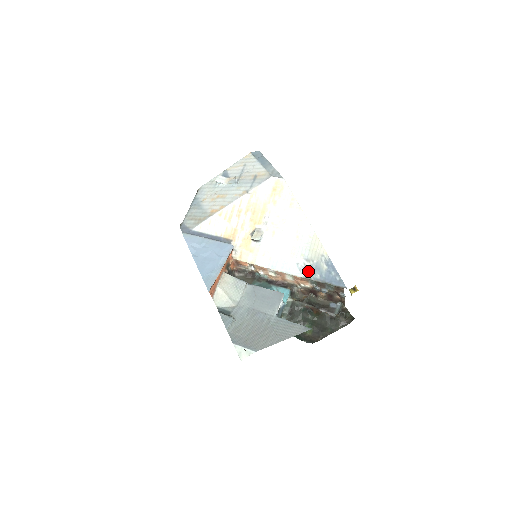
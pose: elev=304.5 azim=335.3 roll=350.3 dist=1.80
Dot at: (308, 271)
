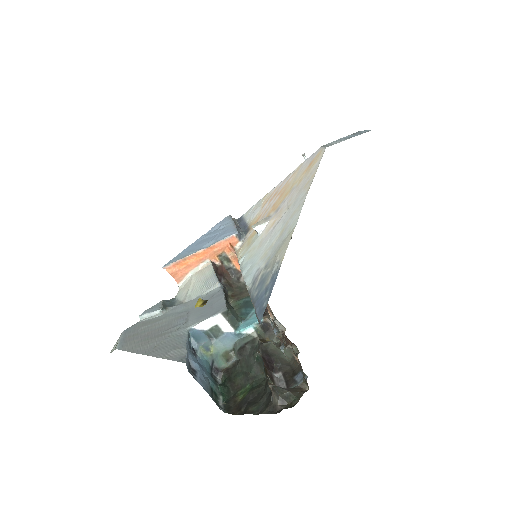
Dot at: (256, 283)
